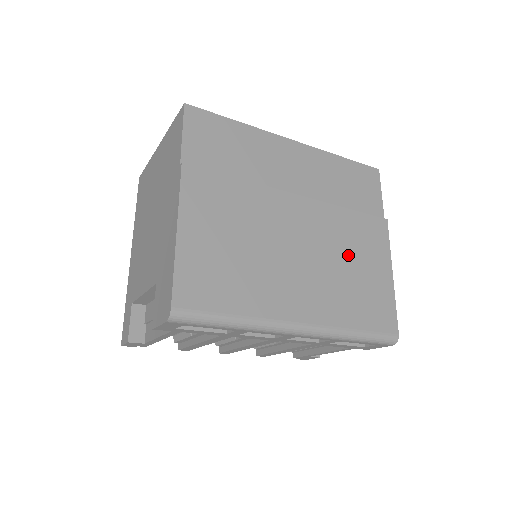
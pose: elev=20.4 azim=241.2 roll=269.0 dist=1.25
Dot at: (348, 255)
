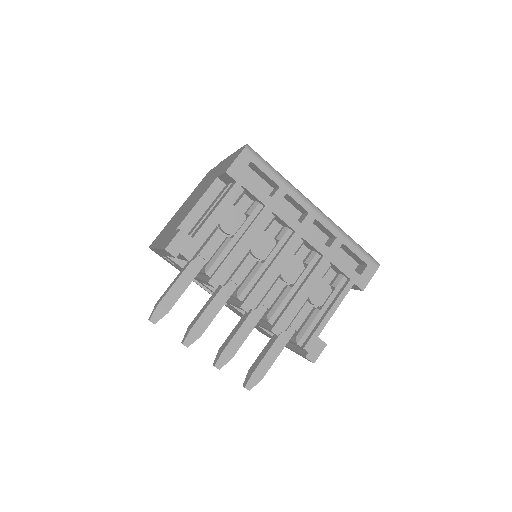
Dot at: occluded
